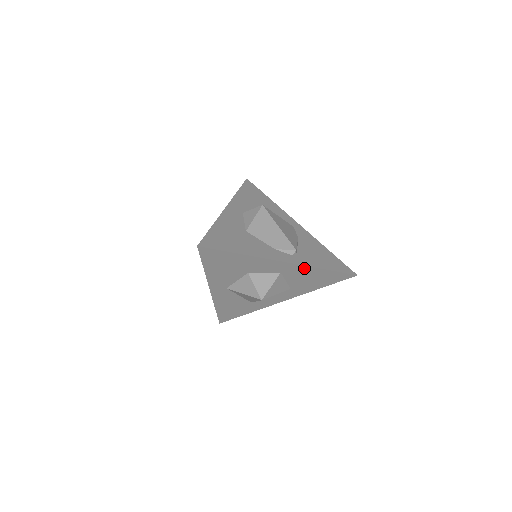
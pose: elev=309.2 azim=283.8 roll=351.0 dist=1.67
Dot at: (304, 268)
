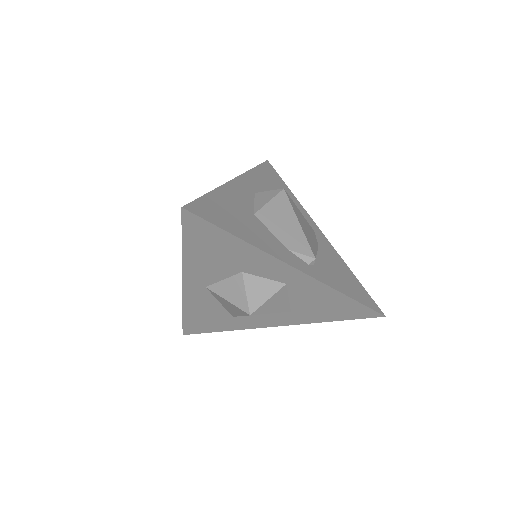
Dot at: (320, 286)
